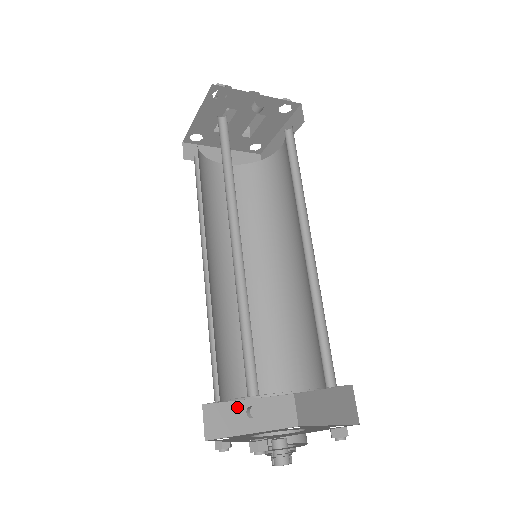
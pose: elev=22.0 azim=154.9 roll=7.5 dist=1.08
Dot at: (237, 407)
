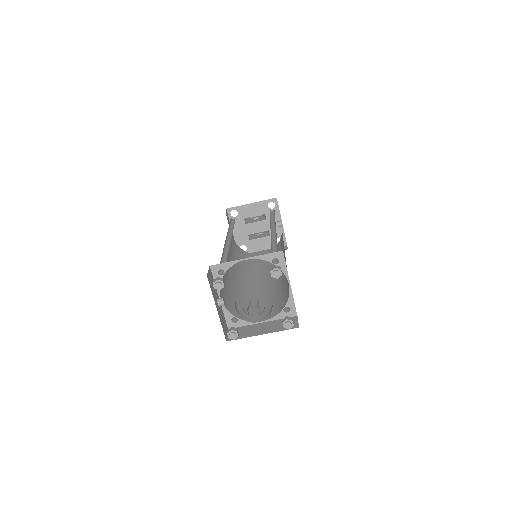
Dot at: (216, 291)
